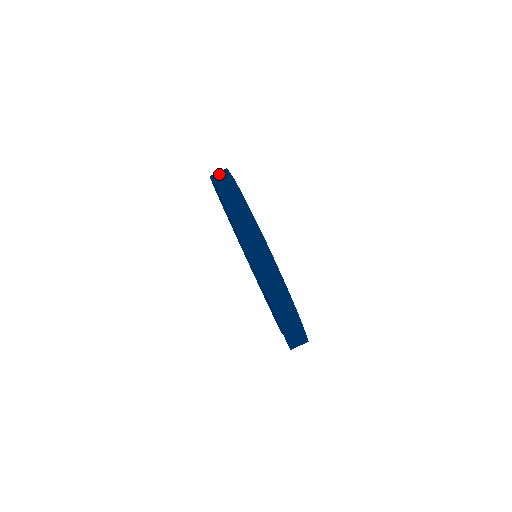
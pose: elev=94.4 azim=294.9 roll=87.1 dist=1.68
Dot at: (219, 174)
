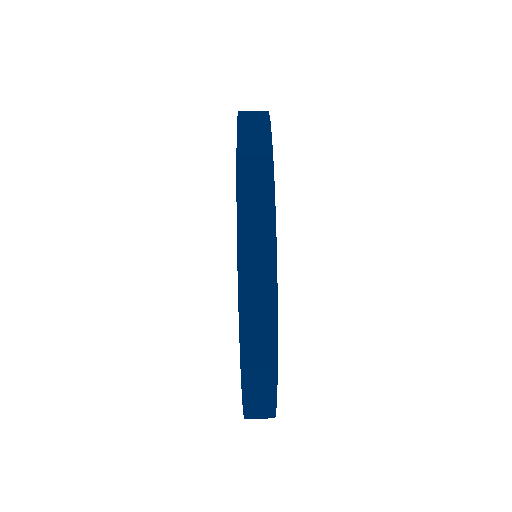
Dot at: (254, 166)
